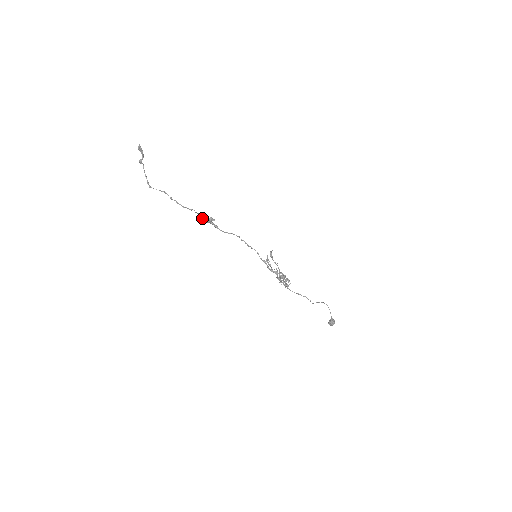
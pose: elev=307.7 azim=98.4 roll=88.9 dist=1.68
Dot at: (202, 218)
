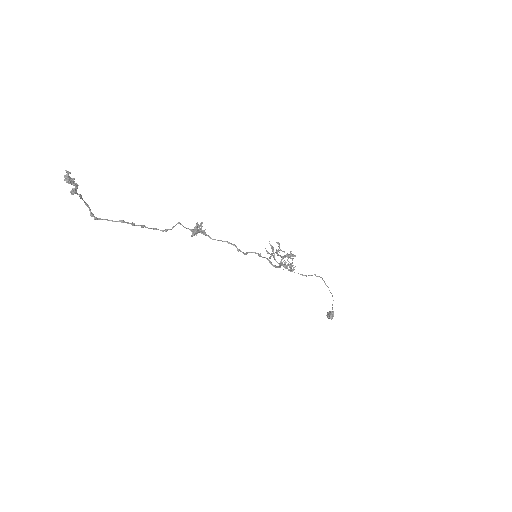
Dot at: (183, 226)
